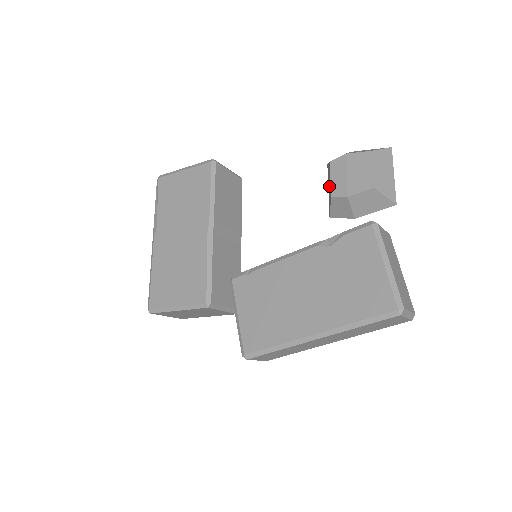
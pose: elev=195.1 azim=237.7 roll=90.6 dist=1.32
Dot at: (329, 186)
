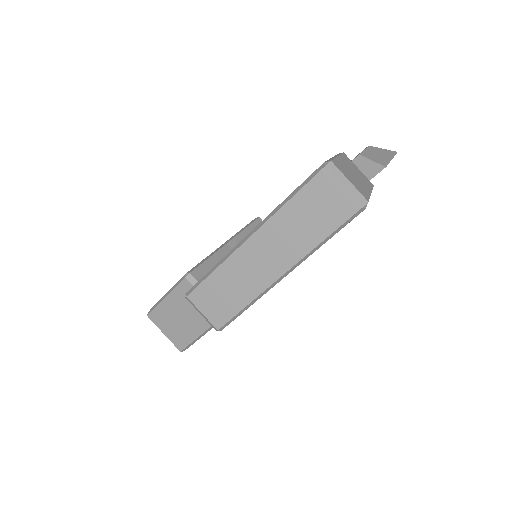
Dot at: occluded
